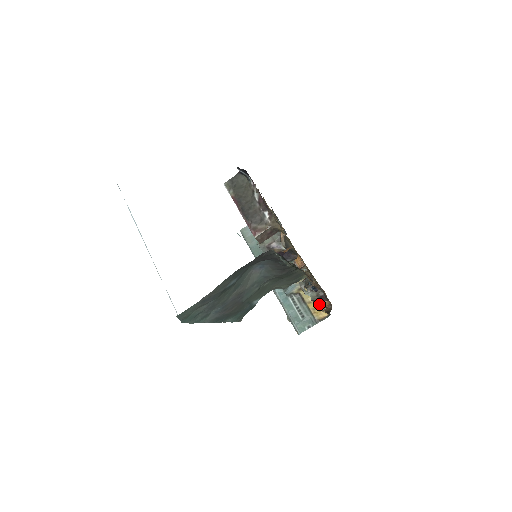
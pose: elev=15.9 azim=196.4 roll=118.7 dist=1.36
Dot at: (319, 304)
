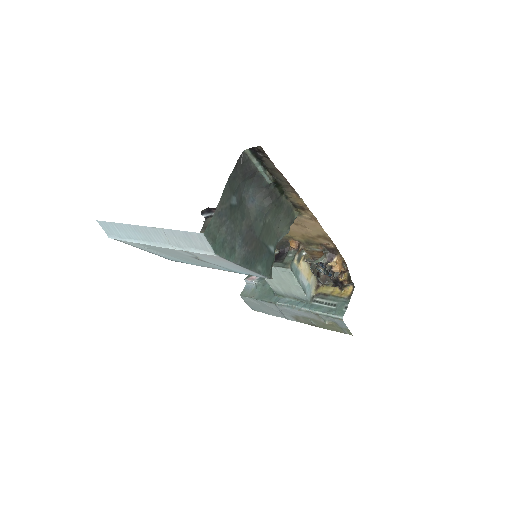
Dot at: (334, 268)
